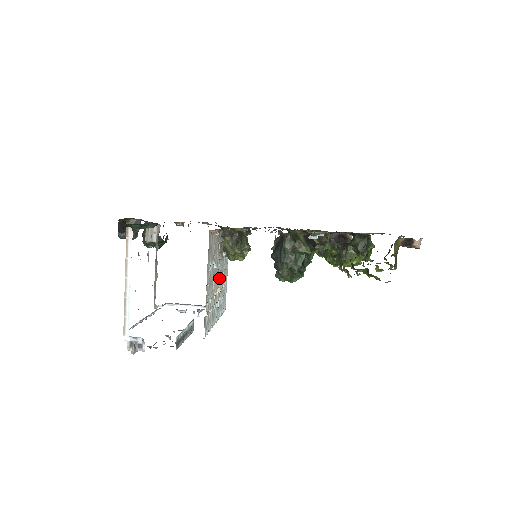
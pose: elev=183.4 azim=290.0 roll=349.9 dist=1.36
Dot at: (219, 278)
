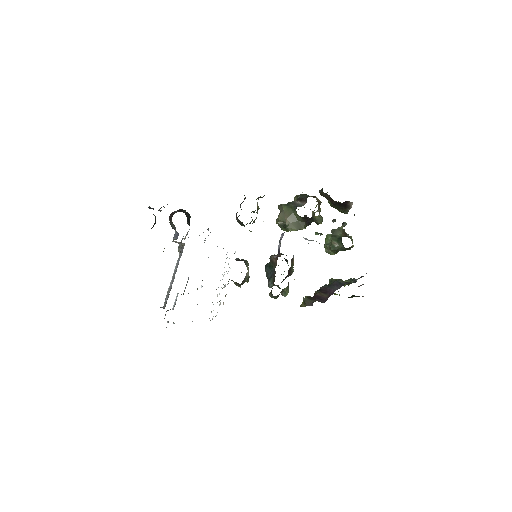
Dot at: occluded
